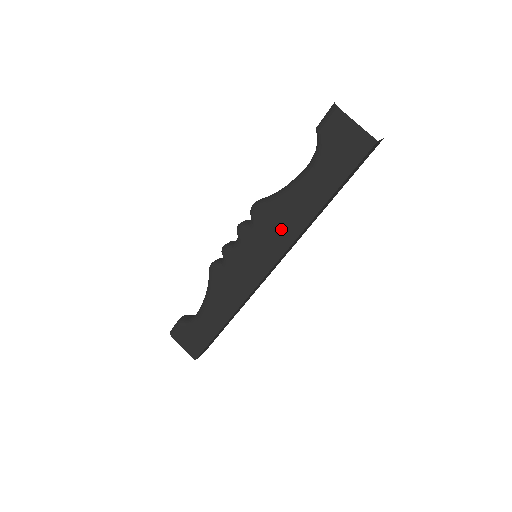
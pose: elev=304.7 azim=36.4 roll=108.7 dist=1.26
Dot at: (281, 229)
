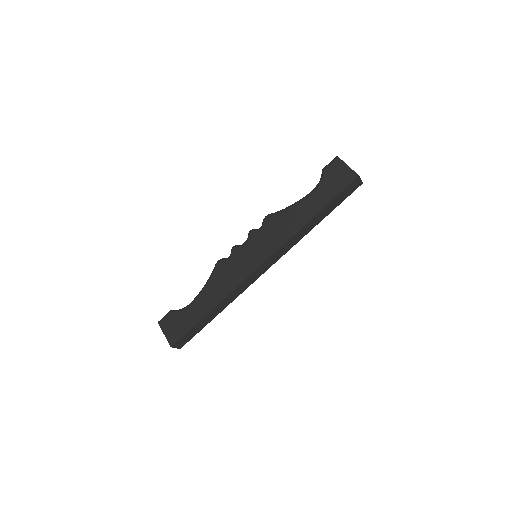
Dot at: (282, 230)
